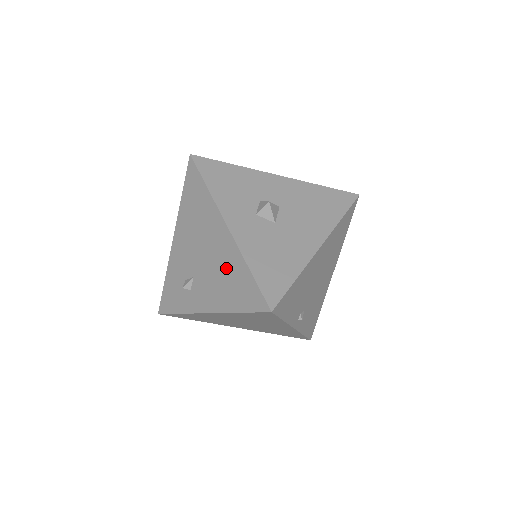
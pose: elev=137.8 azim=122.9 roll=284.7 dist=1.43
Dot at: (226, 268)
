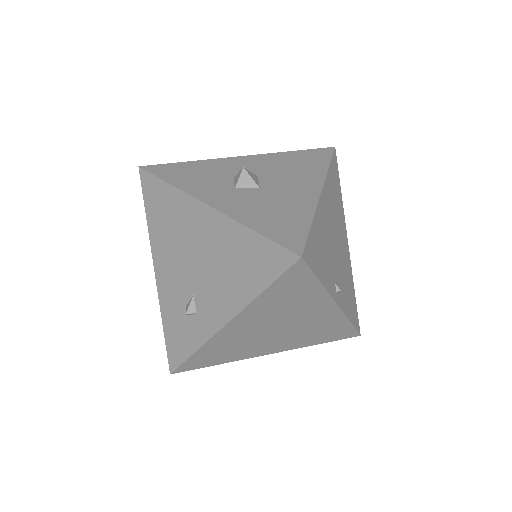
Dot at: (226, 252)
